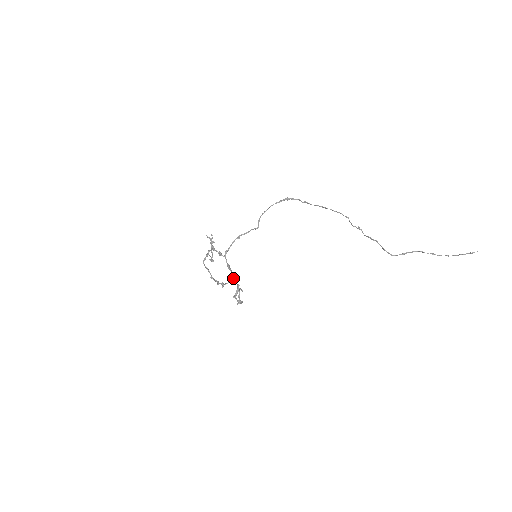
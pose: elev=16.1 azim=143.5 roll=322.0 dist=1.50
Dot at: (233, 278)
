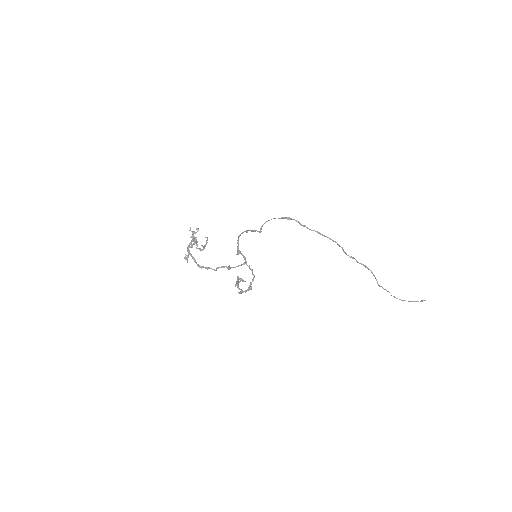
Dot at: (246, 262)
